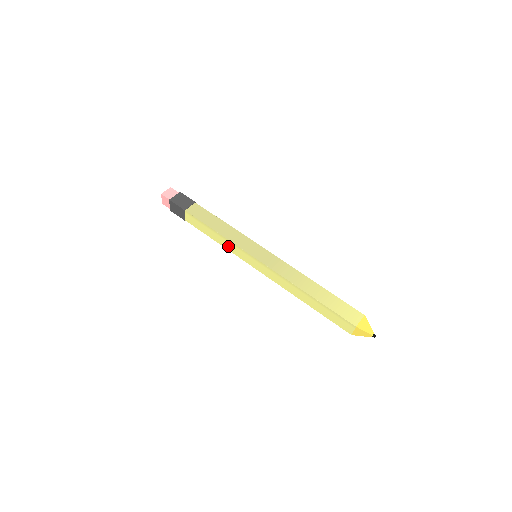
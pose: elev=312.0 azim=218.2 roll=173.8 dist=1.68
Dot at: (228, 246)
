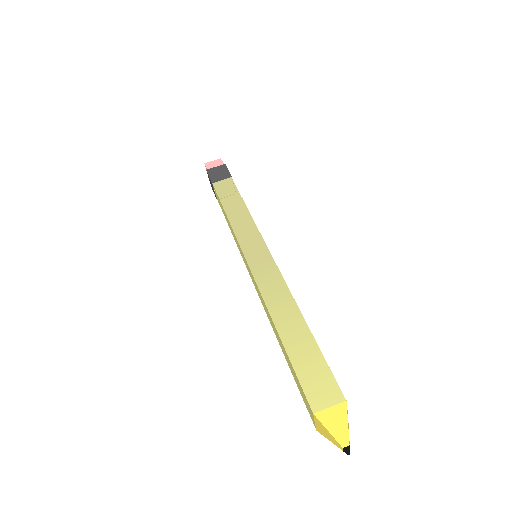
Dot at: occluded
